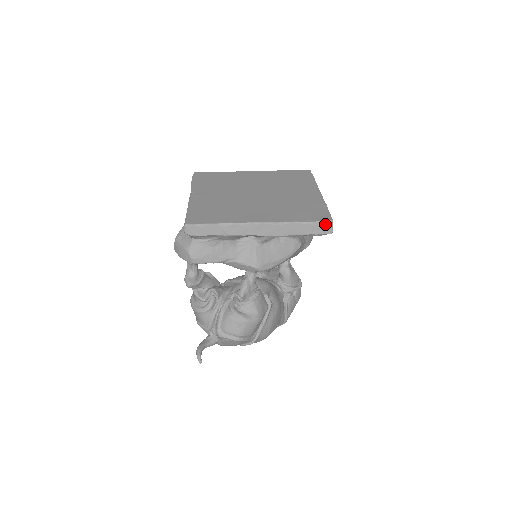
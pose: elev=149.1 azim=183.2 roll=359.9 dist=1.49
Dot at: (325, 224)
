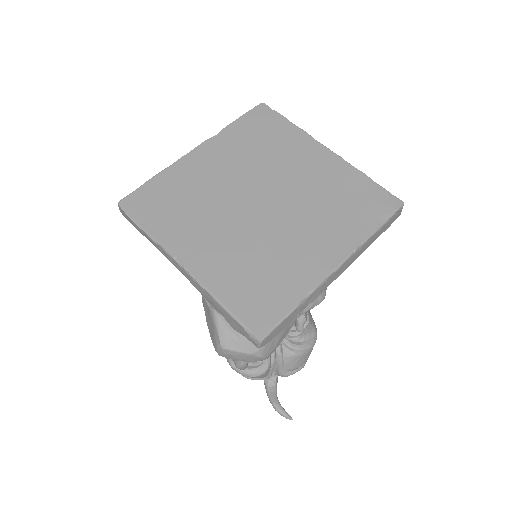
Dot at: (397, 212)
